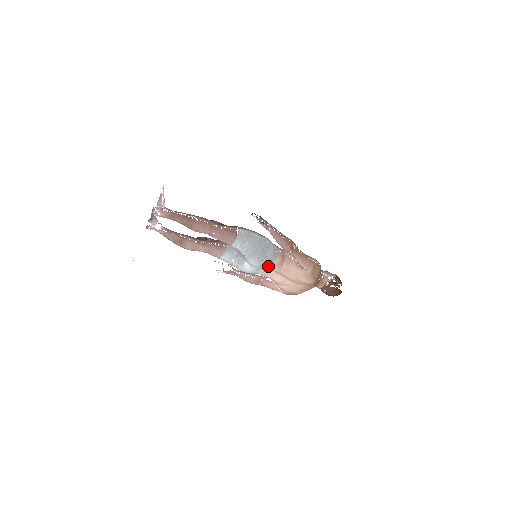
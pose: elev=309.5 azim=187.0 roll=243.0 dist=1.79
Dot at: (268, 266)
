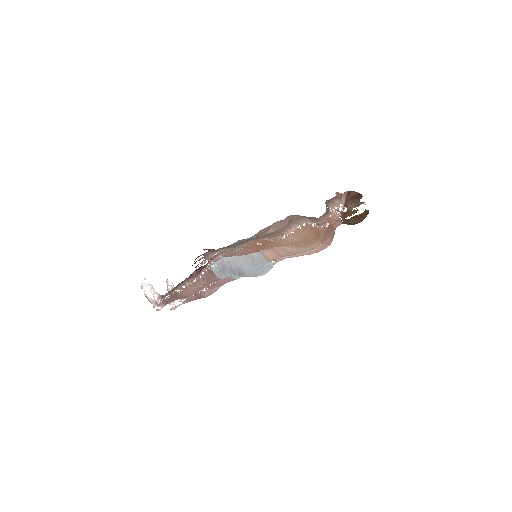
Dot at: (268, 263)
